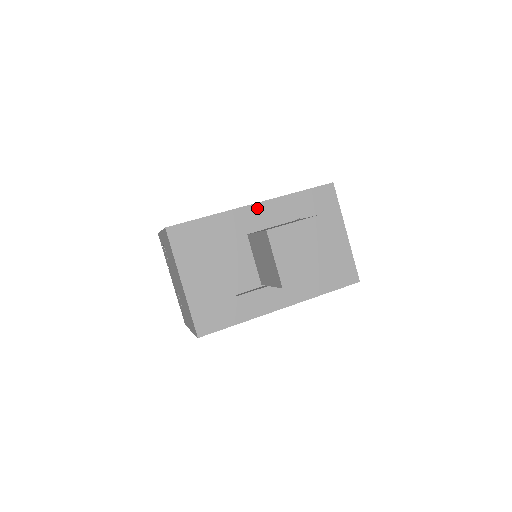
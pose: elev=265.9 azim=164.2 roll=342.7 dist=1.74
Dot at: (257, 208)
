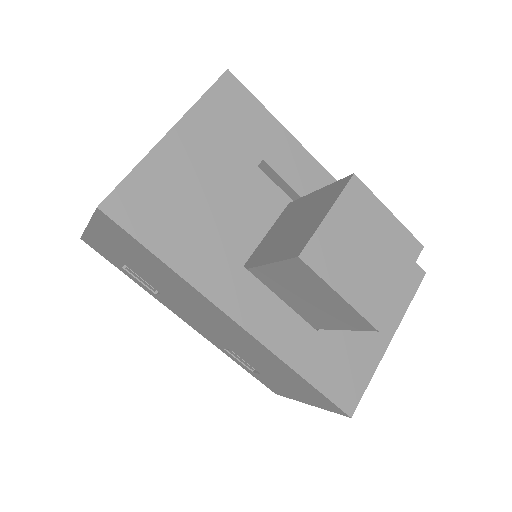
Dot at: occluded
